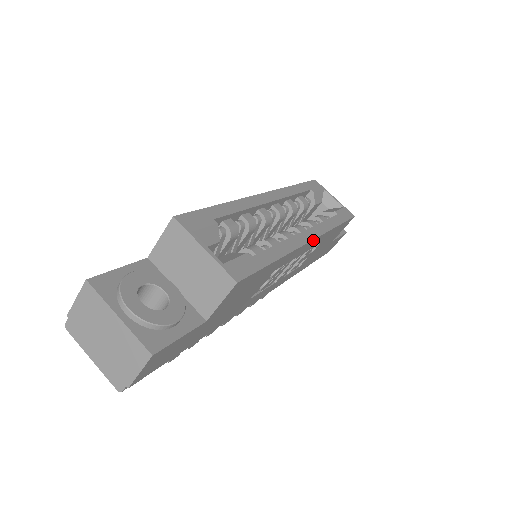
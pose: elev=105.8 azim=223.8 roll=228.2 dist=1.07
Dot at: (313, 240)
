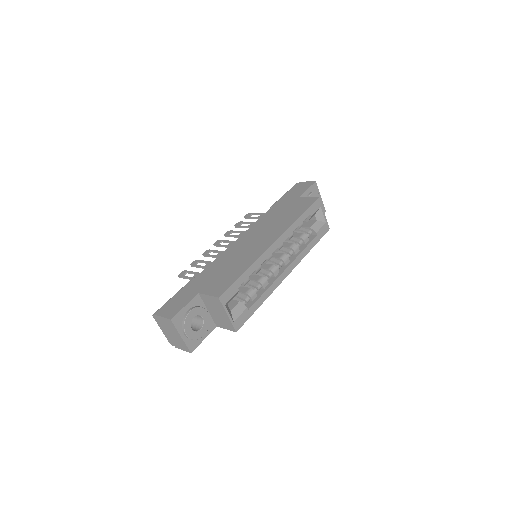
Dot at: (289, 273)
